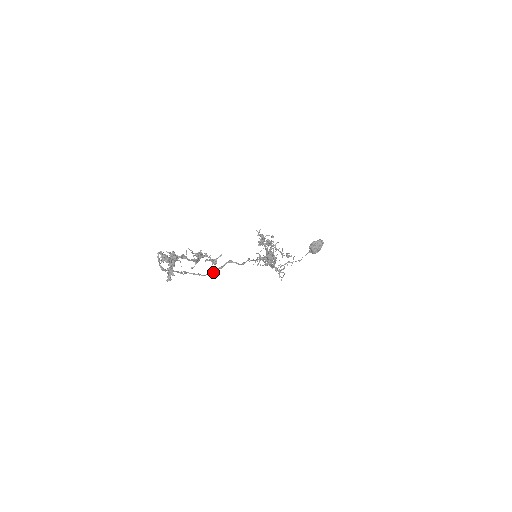
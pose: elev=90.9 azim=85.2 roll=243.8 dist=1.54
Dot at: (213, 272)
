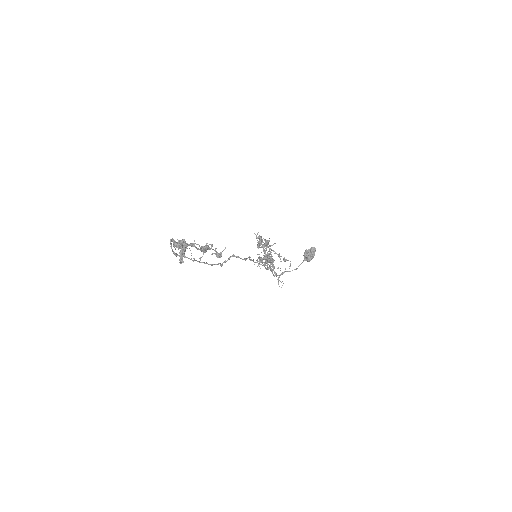
Dot at: (219, 263)
